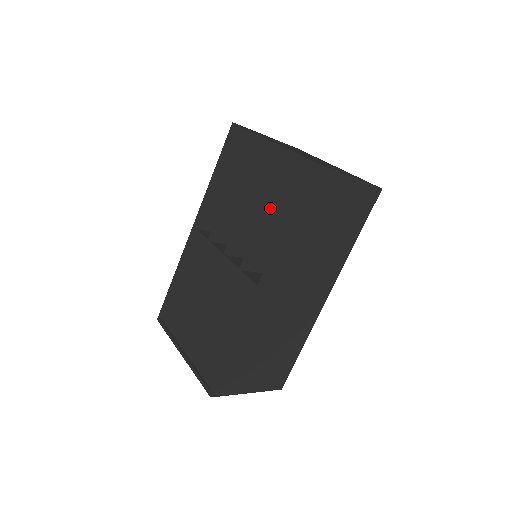
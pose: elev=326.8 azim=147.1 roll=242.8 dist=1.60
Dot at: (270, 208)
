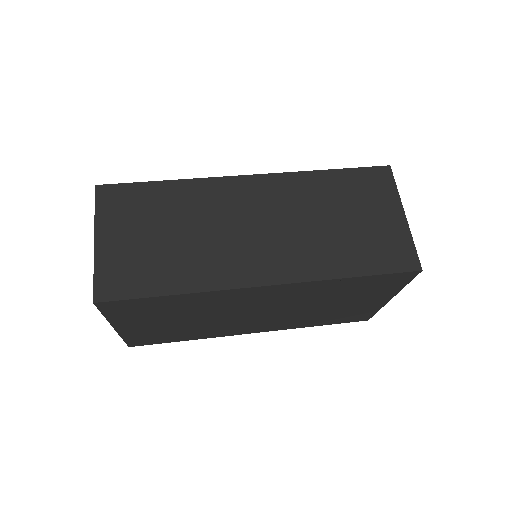
Dot at: occluded
